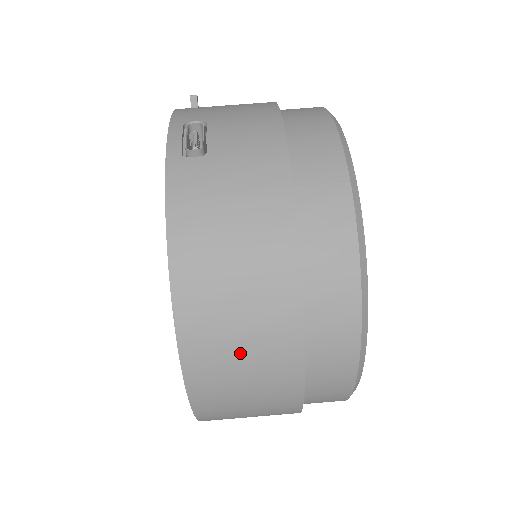
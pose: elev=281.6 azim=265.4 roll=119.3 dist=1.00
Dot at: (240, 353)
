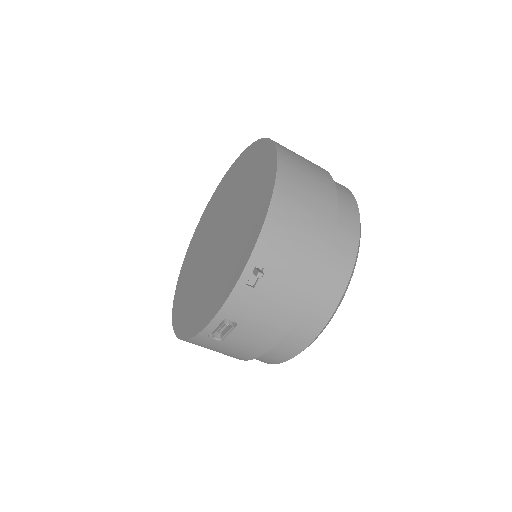
Dot at: occluded
